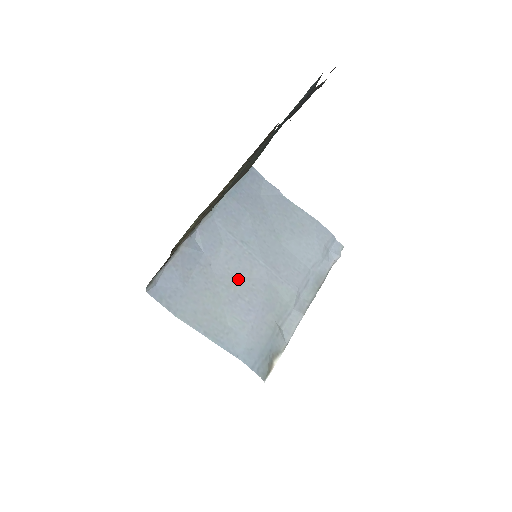
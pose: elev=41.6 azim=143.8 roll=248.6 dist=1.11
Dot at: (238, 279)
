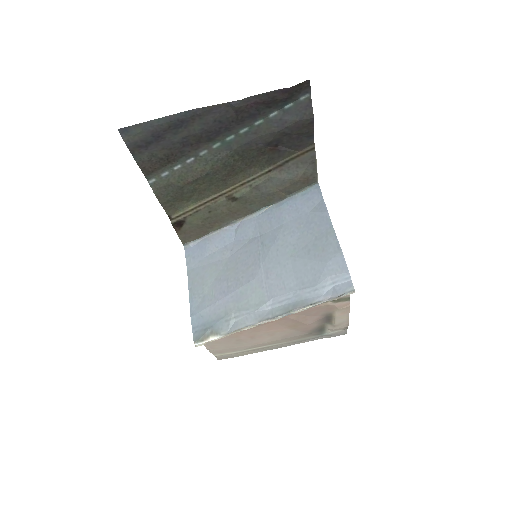
Dot at: (238, 268)
